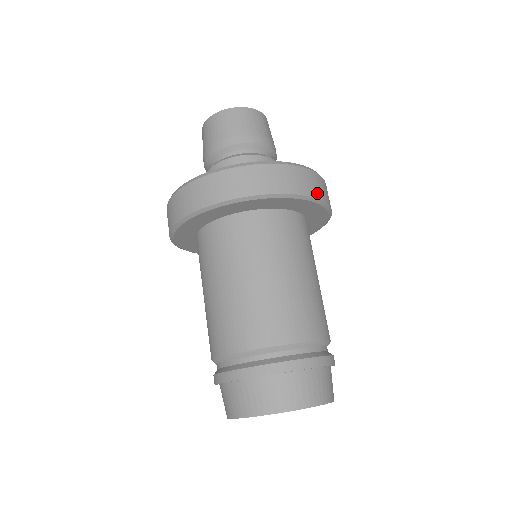
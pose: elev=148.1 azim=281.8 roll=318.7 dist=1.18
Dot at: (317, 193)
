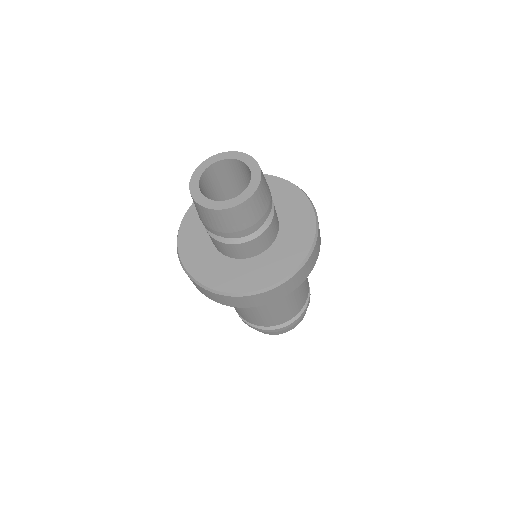
Dot at: occluded
